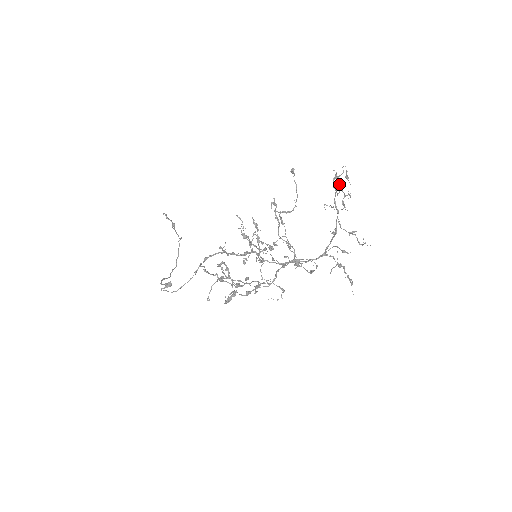
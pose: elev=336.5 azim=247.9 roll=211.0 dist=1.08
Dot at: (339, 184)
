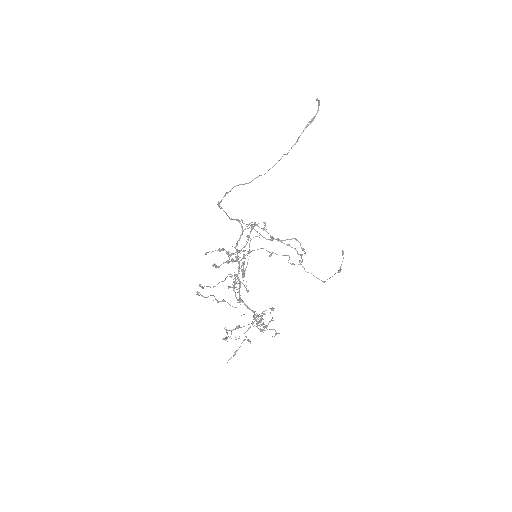
Dot at: (235, 329)
